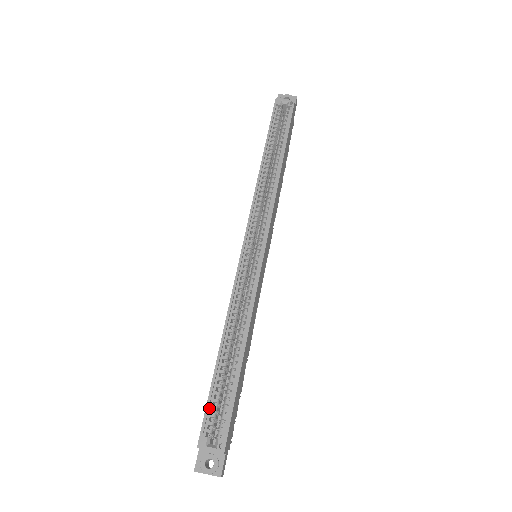
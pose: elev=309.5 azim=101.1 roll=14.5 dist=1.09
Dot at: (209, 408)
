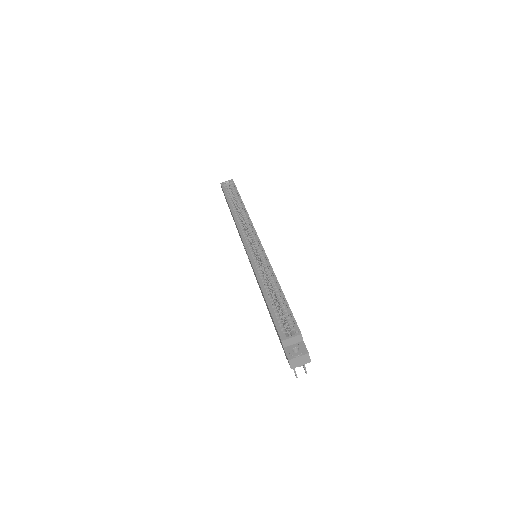
Dot at: (276, 321)
